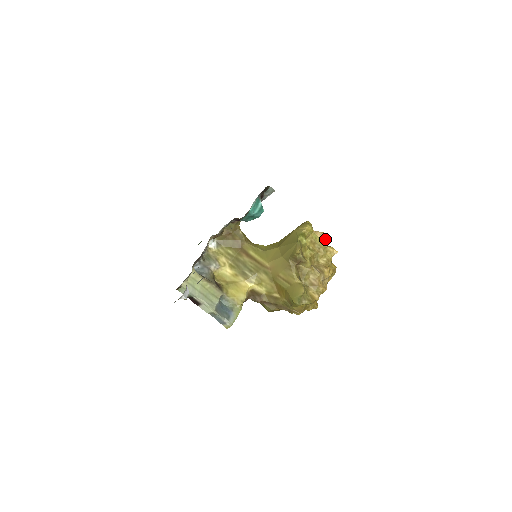
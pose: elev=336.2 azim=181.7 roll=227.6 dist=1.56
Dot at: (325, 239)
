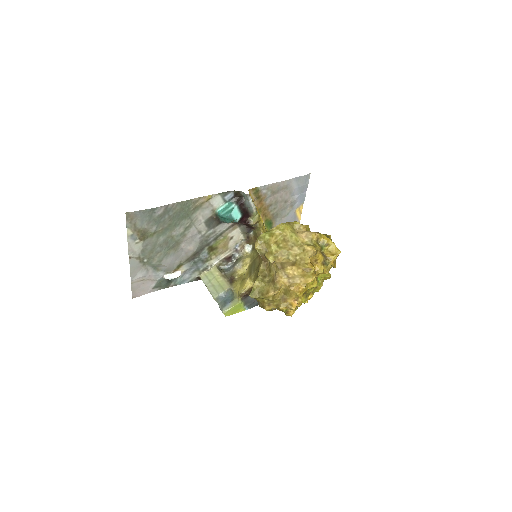
Dot at: (323, 240)
